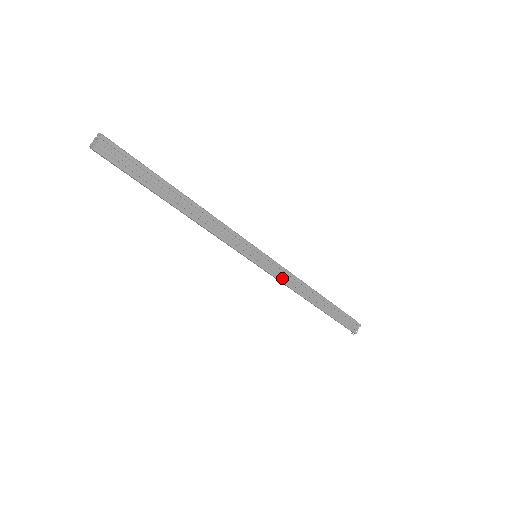
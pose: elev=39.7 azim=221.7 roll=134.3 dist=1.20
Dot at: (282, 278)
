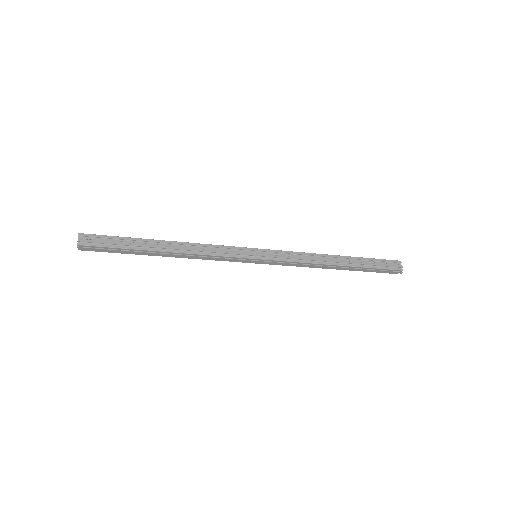
Dot at: (291, 260)
